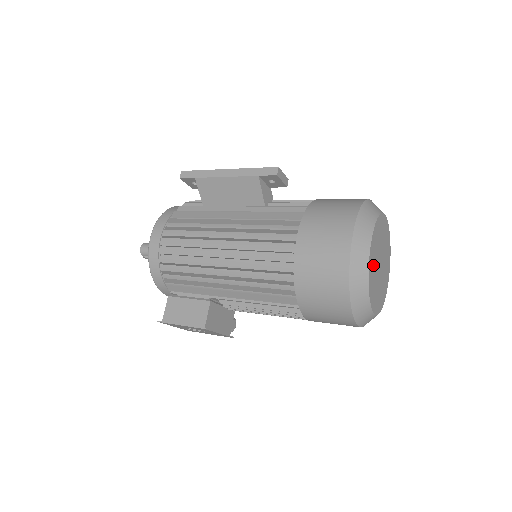
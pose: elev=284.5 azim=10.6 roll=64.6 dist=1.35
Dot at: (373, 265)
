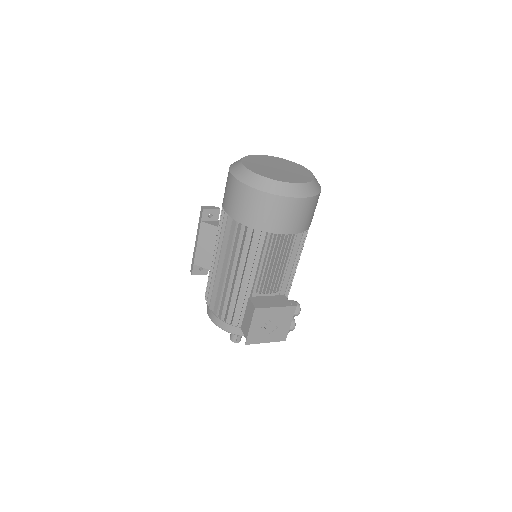
Dot at: (260, 170)
